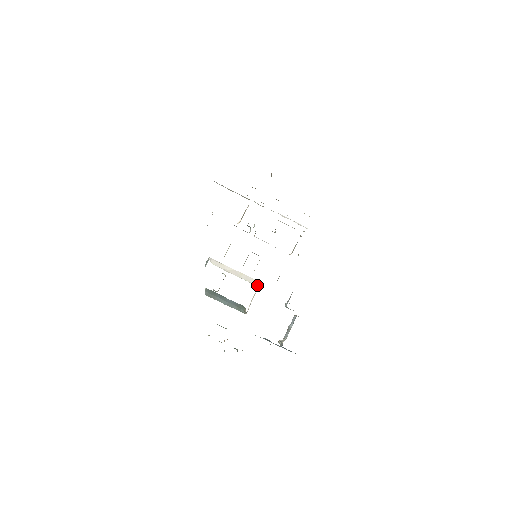
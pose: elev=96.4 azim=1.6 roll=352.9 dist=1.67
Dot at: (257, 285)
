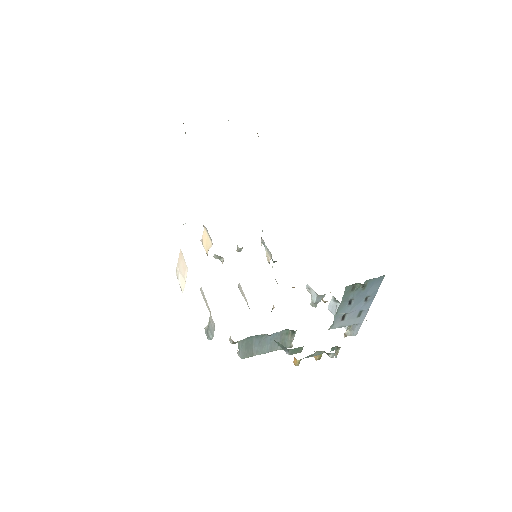
Dot at: occluded
